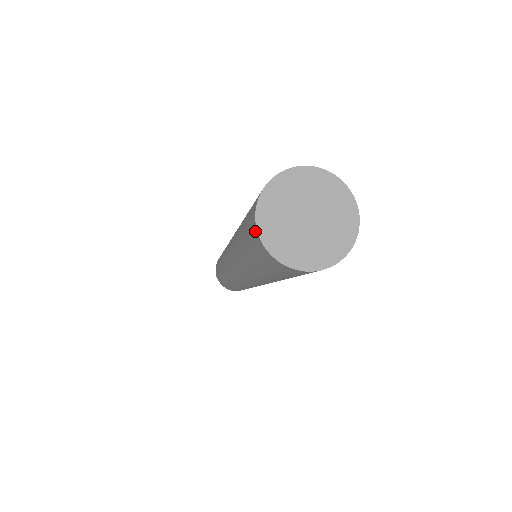
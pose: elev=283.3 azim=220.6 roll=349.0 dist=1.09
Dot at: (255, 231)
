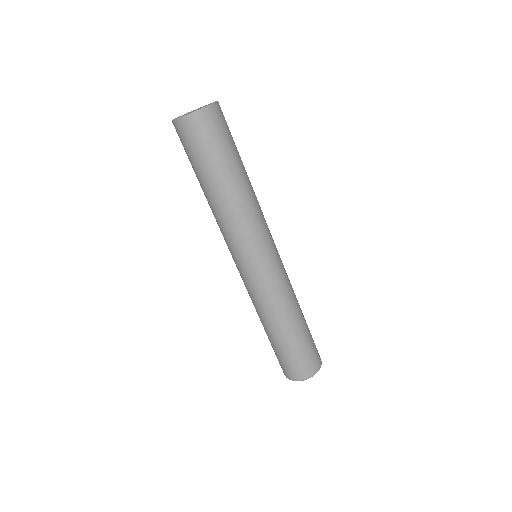
Dot at: occluded
